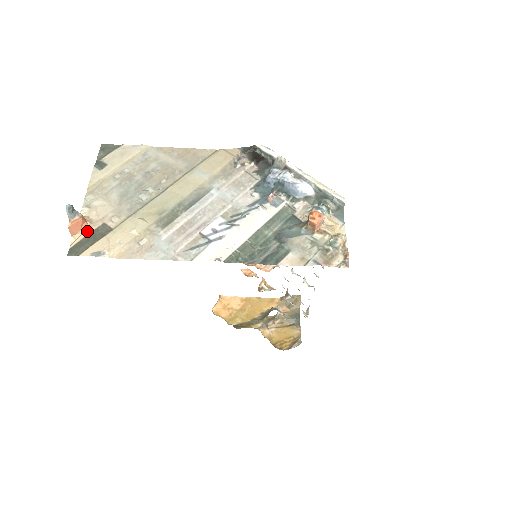
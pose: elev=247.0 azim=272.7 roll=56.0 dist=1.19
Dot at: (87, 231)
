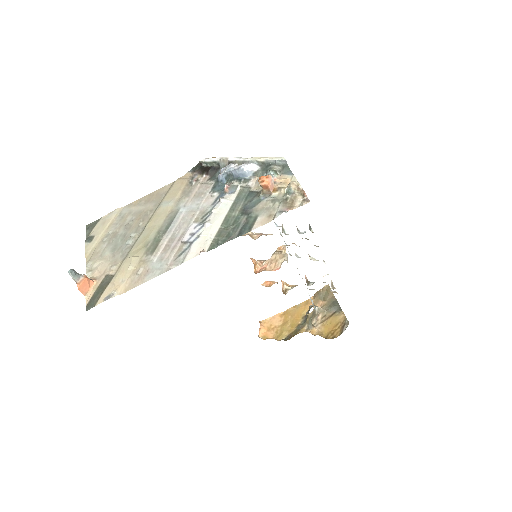
Dot at: (95, 287)
